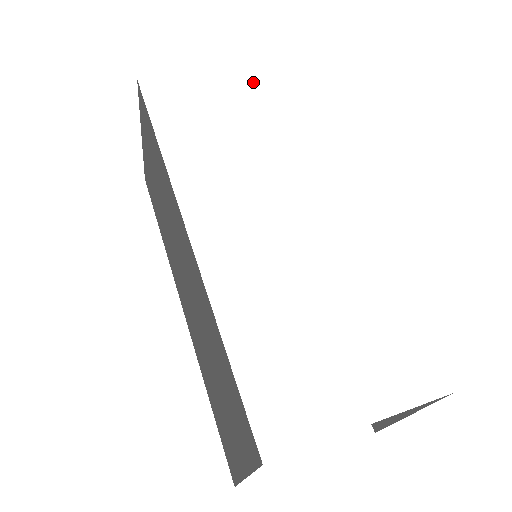
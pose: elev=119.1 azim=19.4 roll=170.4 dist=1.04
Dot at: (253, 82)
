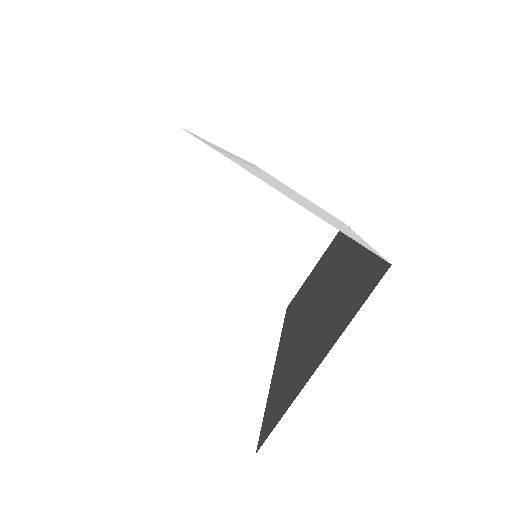
Dot at: occluded
